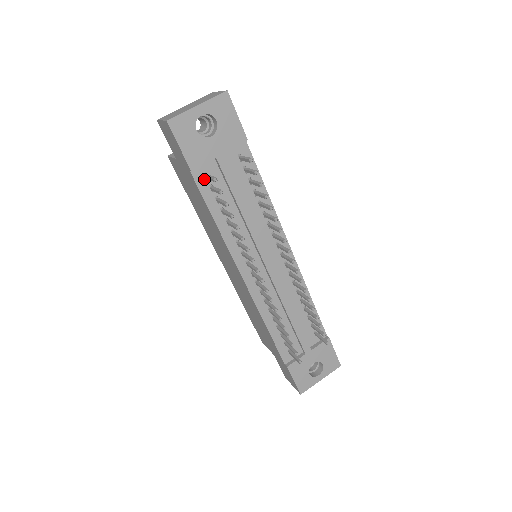
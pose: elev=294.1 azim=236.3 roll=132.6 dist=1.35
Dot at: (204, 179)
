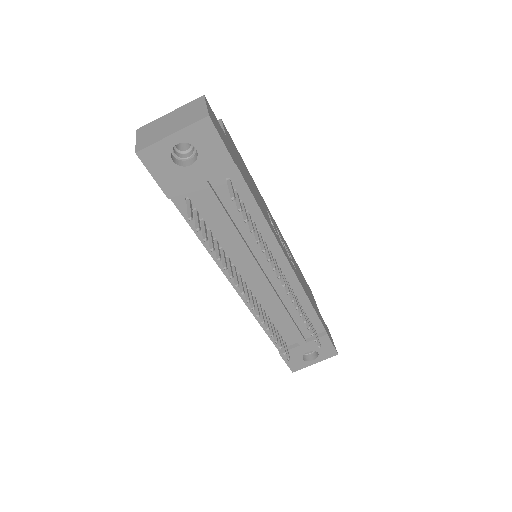
Dot at: (186, 203)
